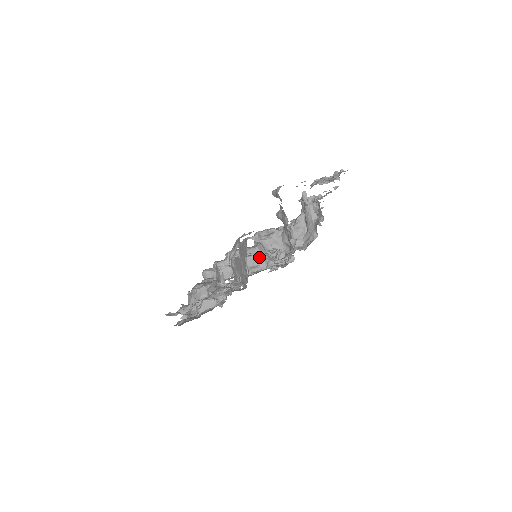
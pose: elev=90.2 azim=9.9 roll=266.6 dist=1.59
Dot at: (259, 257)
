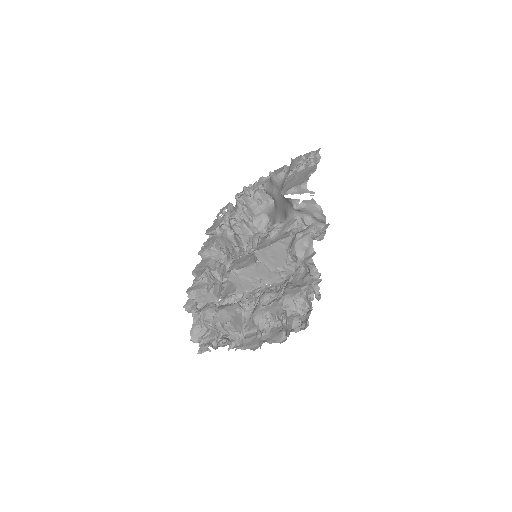
Dot at: occluded
